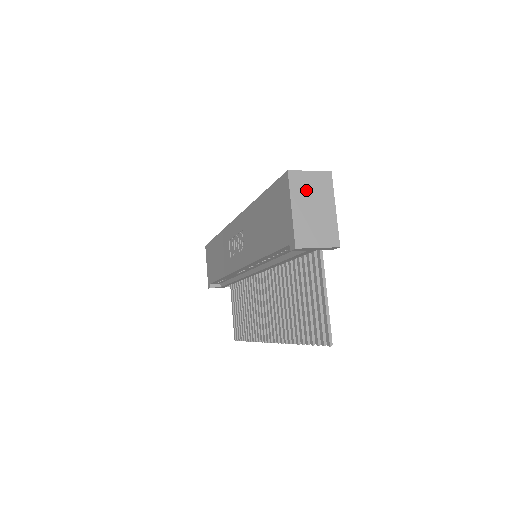
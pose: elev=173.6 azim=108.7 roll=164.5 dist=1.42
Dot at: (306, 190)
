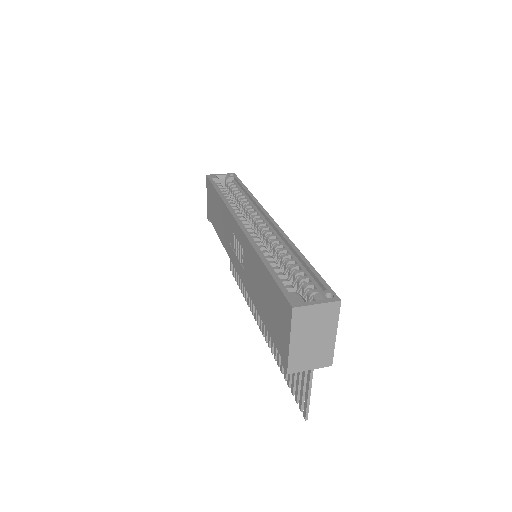
Dot at: (309, 323)
